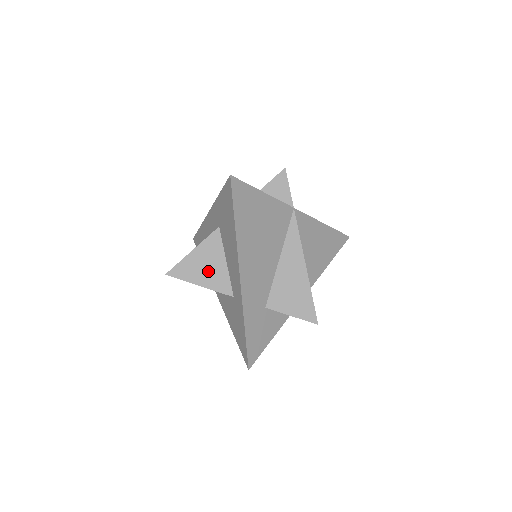
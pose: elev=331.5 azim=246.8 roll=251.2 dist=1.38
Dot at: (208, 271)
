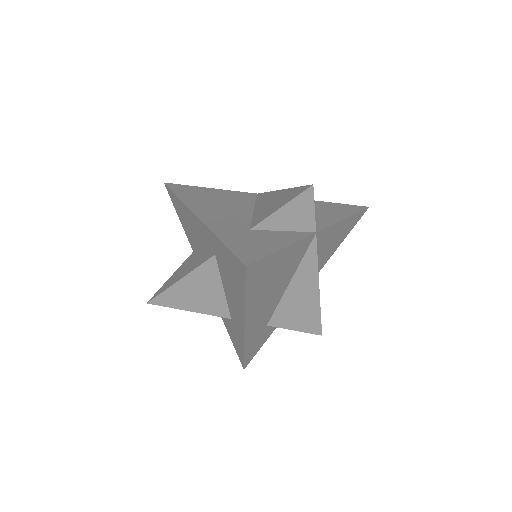
Dot at: (201, 298)
